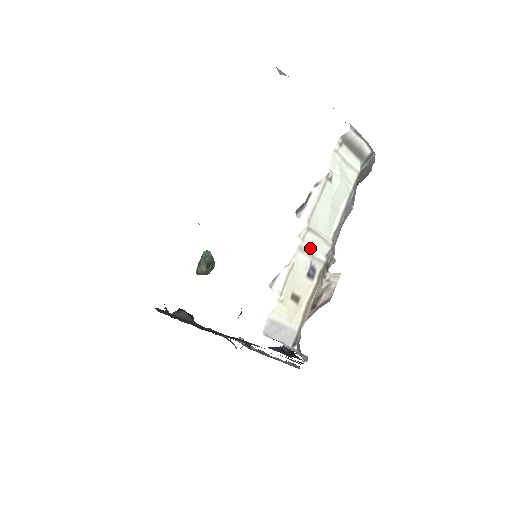
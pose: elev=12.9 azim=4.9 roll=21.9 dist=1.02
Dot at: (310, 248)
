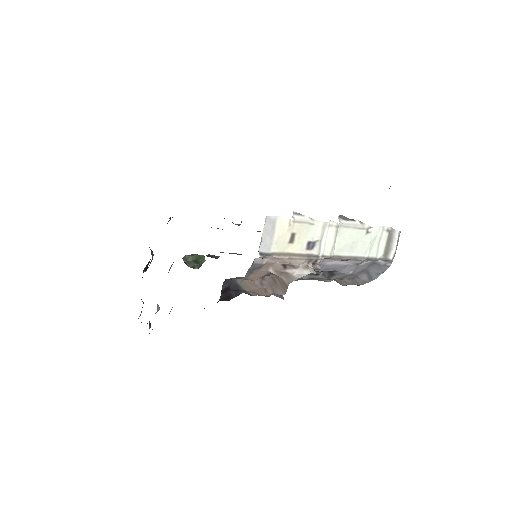
Dot at: (326, 235)
